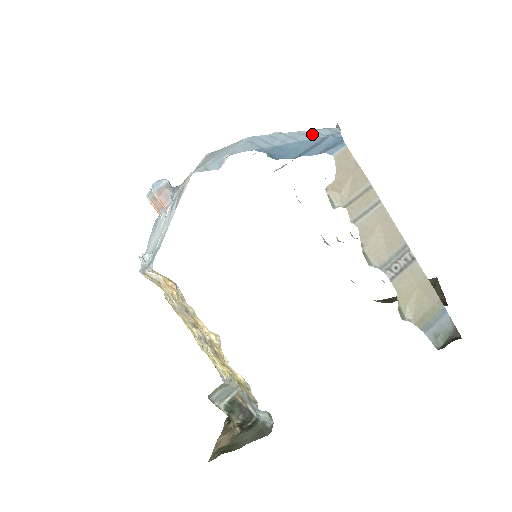
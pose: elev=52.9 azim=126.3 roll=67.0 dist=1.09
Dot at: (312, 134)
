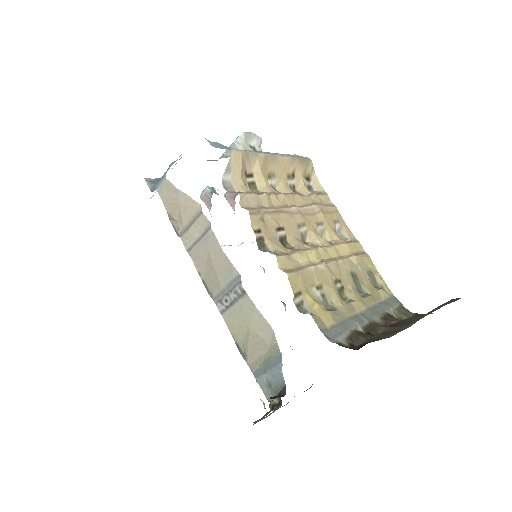
Dot at: occluded
